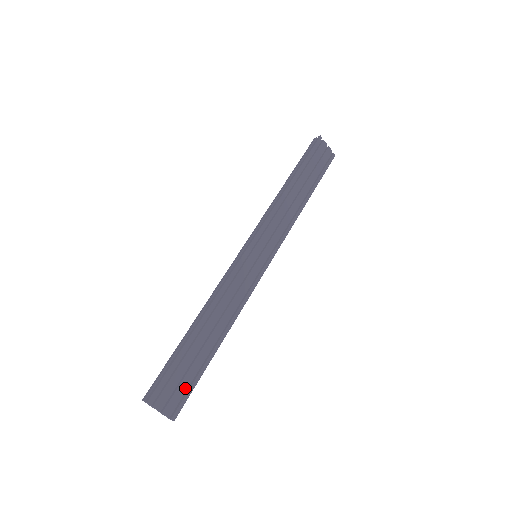
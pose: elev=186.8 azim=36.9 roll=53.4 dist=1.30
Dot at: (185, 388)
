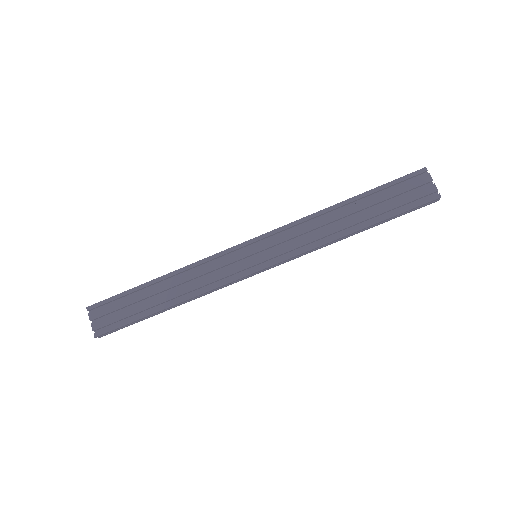
Dot at: (117, 320)
